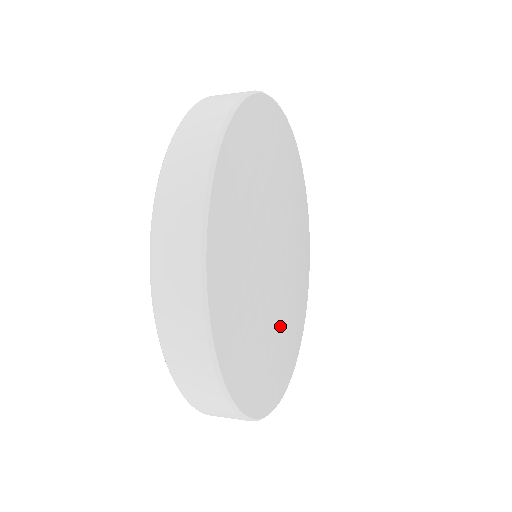
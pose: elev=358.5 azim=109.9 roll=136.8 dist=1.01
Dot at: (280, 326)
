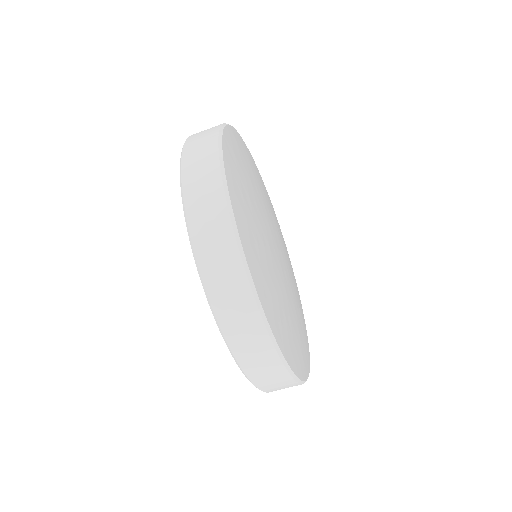
Dot at: (281, 289)
